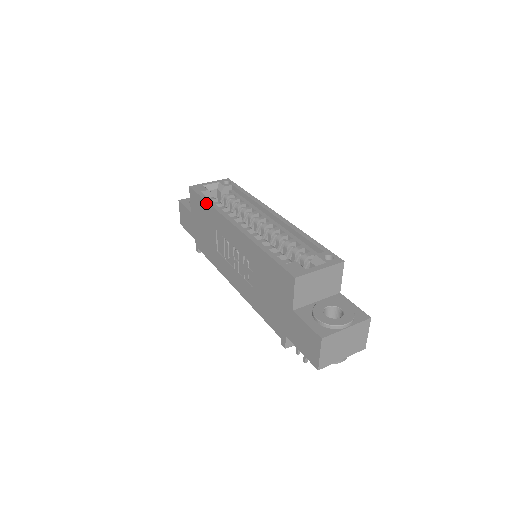
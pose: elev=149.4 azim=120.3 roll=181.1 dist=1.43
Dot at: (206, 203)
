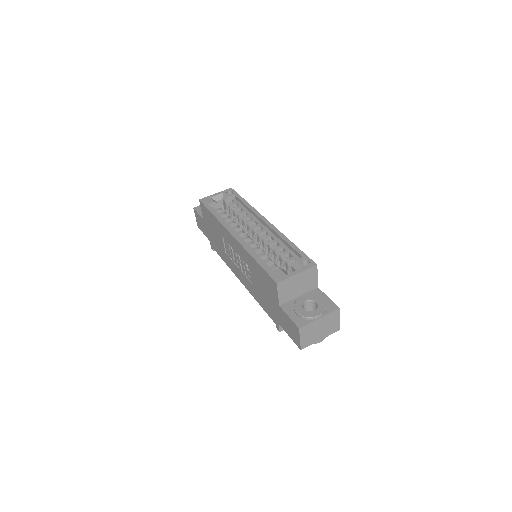
Dot at: (212, 215)
